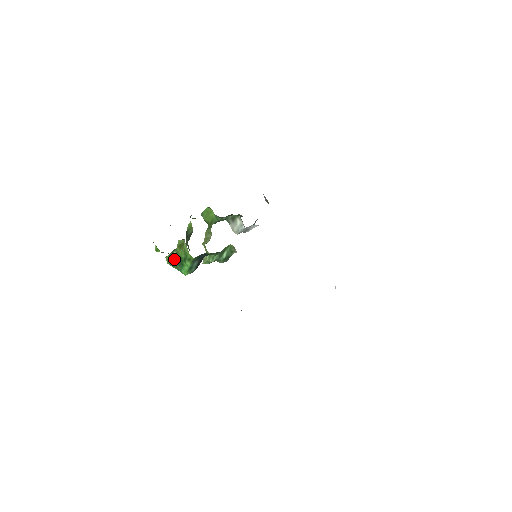
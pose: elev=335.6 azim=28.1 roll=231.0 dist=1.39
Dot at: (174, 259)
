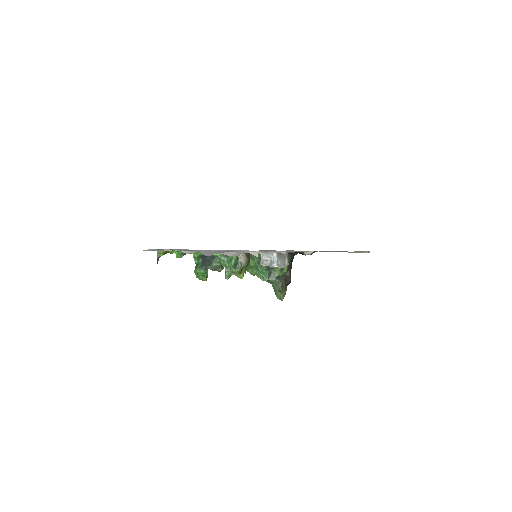
Dot at: (195, 269)
